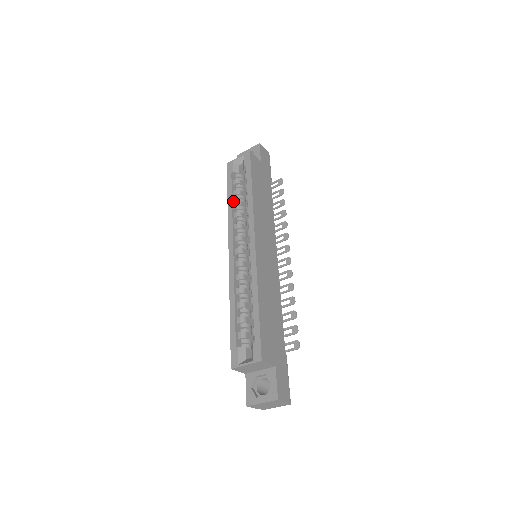
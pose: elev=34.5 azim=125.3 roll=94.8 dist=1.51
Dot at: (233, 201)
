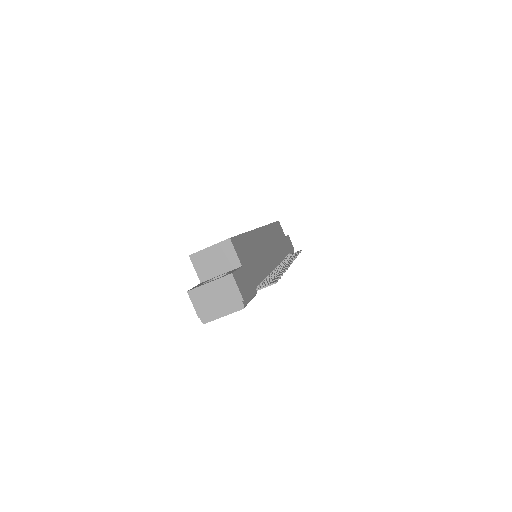
Dot at: occluded
